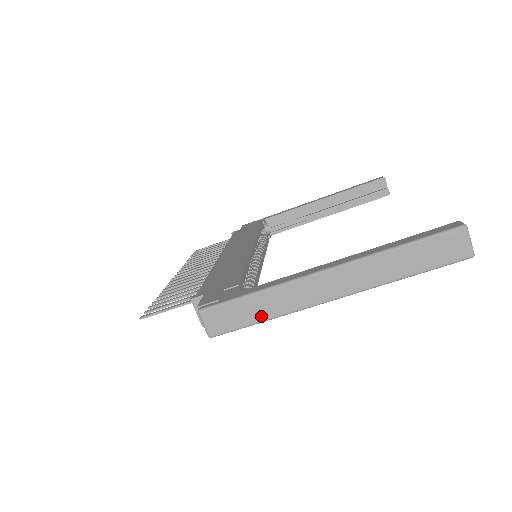
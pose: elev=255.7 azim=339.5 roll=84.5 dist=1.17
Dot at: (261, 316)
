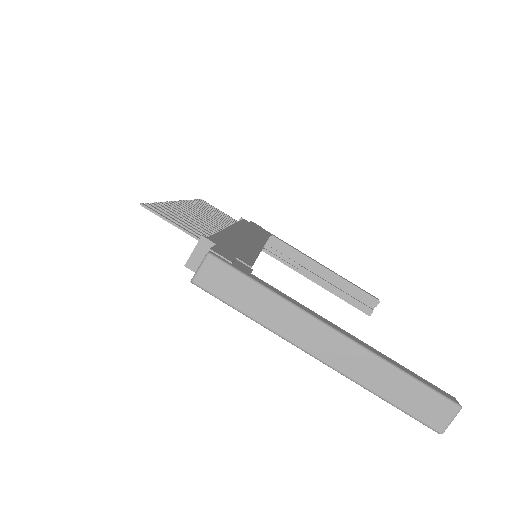
Dot at: (251, 310)
